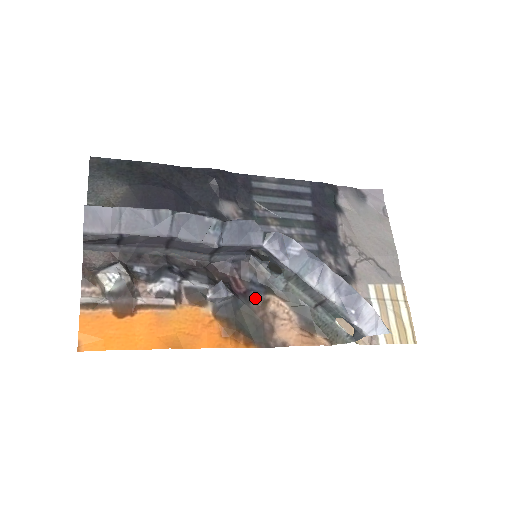
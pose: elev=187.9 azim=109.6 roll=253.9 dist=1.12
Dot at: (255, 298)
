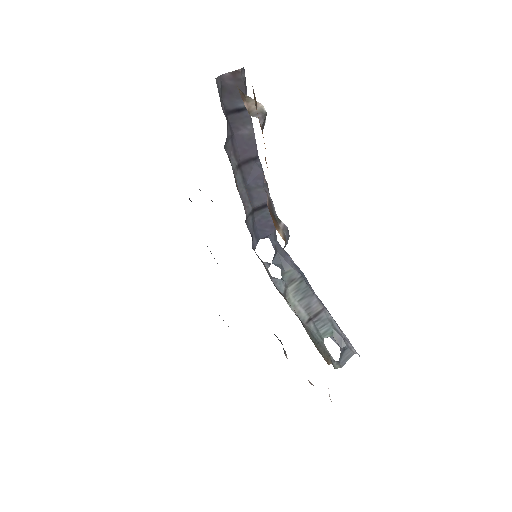
Dot at: occluded
